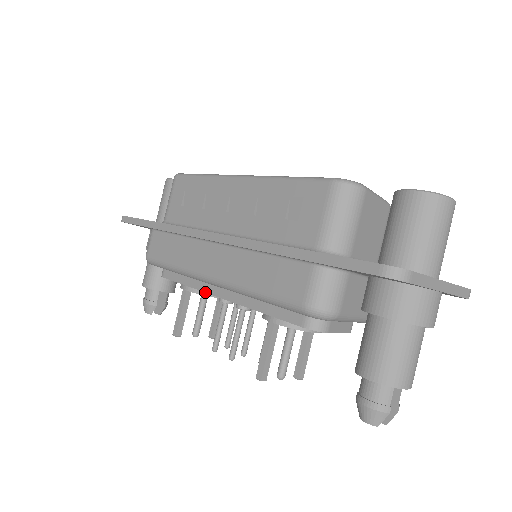
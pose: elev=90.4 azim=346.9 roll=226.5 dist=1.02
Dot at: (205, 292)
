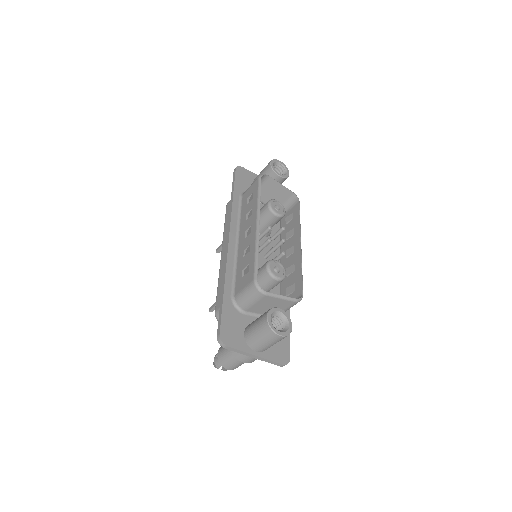
Dot at: occluded
